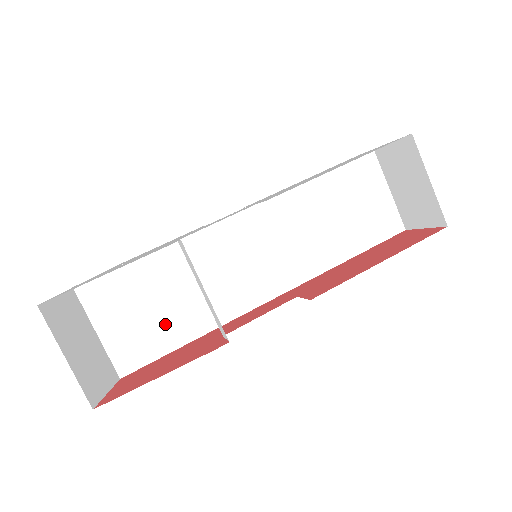
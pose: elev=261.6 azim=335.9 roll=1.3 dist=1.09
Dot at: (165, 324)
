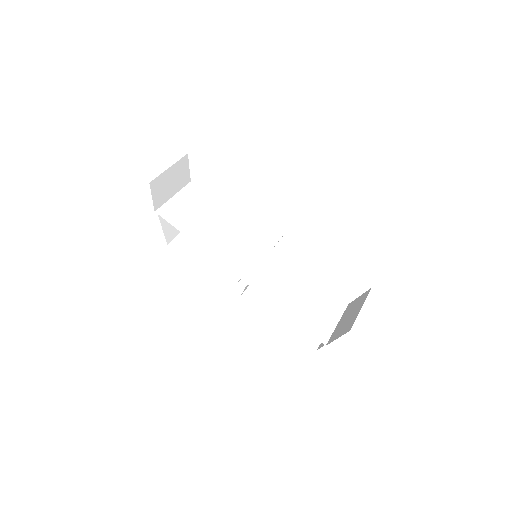
Dot at: (194, 225)
